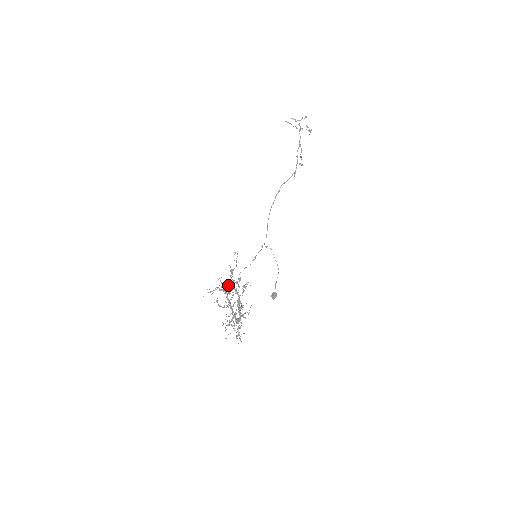
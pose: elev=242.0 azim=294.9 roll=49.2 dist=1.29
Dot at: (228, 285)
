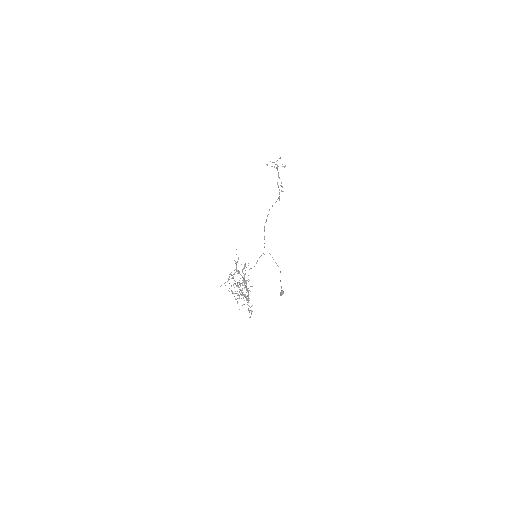
Dot at: occluded
